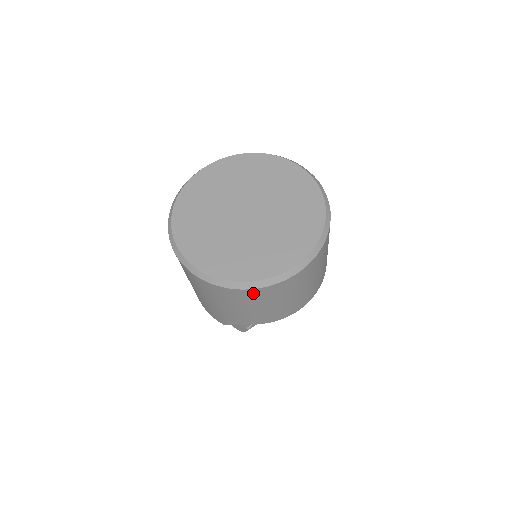
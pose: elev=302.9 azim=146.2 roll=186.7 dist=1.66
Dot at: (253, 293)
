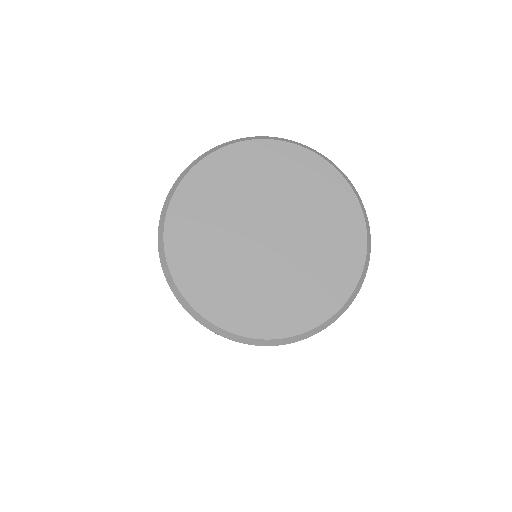
Dot at: occluded
